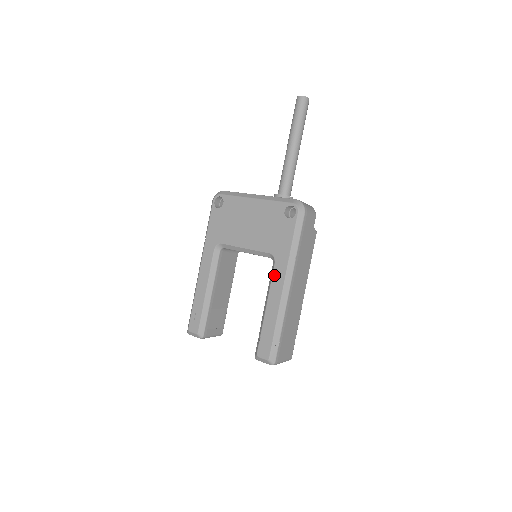
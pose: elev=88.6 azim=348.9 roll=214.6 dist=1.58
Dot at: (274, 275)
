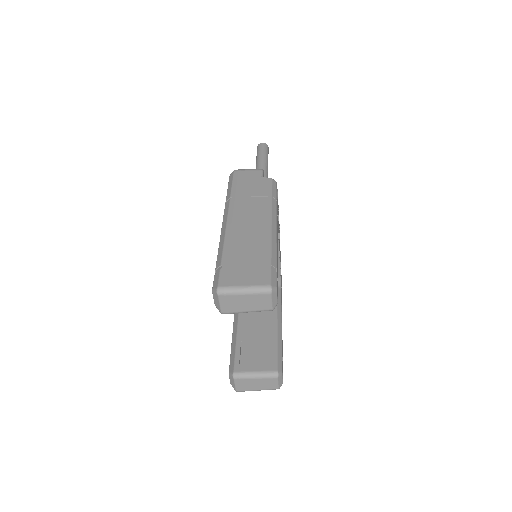
Dot at: occluded
